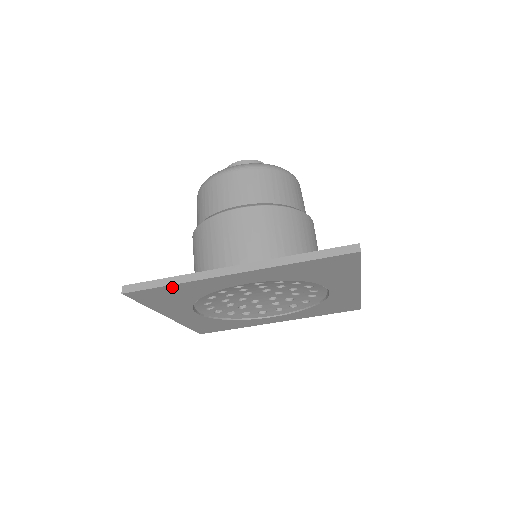
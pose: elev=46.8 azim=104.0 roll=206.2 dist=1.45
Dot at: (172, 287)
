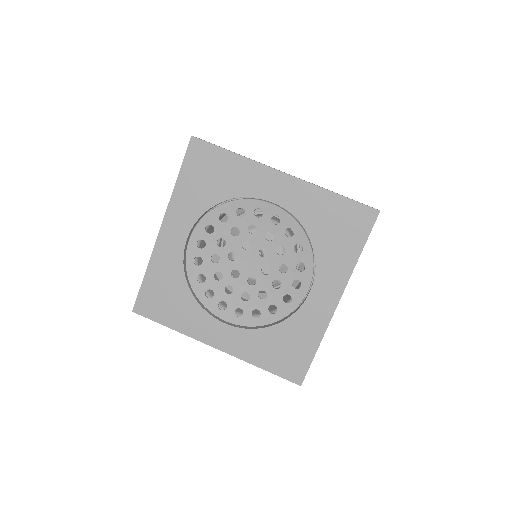
Dot at: (228, 157)
